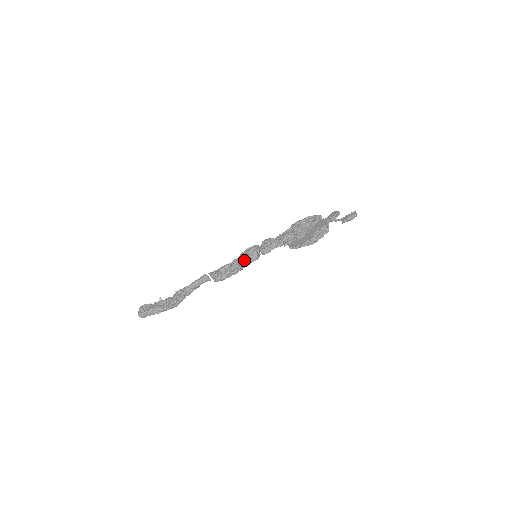
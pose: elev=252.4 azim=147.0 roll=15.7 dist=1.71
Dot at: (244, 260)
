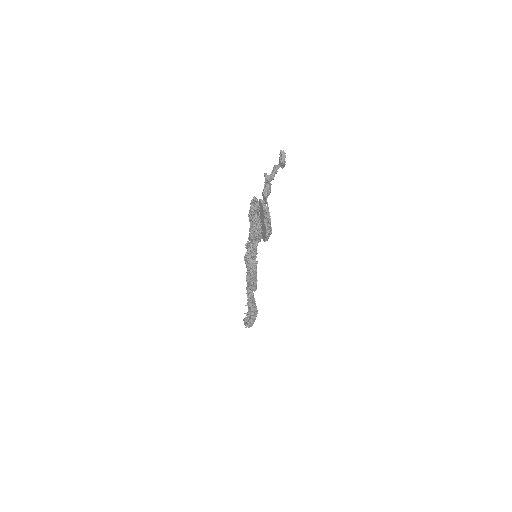
Dot at: (250, 272)
